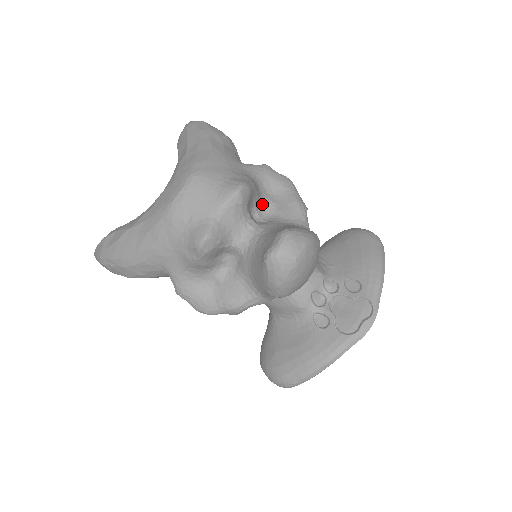
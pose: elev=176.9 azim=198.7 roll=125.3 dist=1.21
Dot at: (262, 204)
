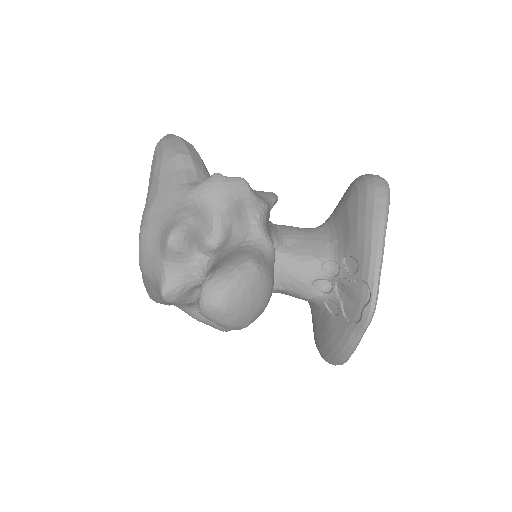
Dot at: (216, 226)
